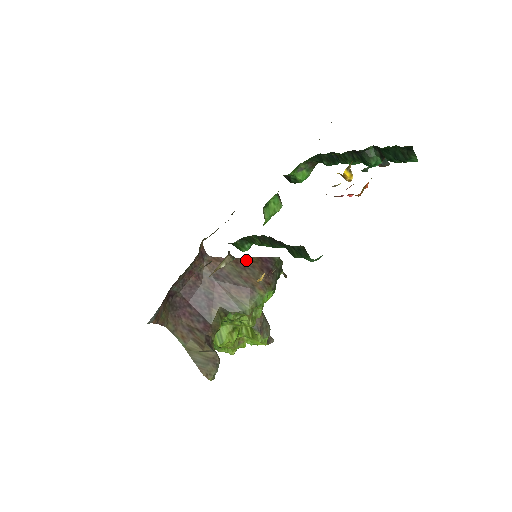
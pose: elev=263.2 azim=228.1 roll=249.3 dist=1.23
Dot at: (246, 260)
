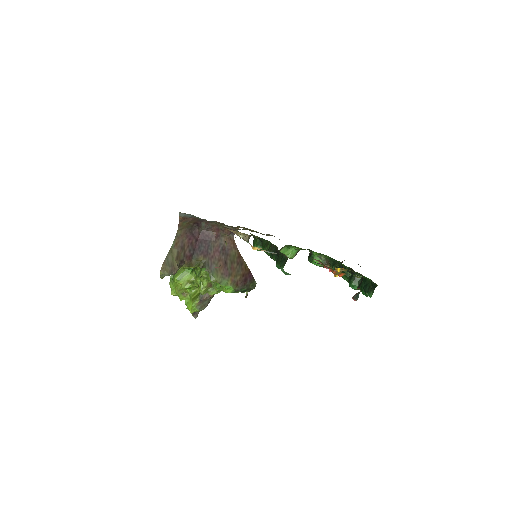
Dot at: (244, 262)
